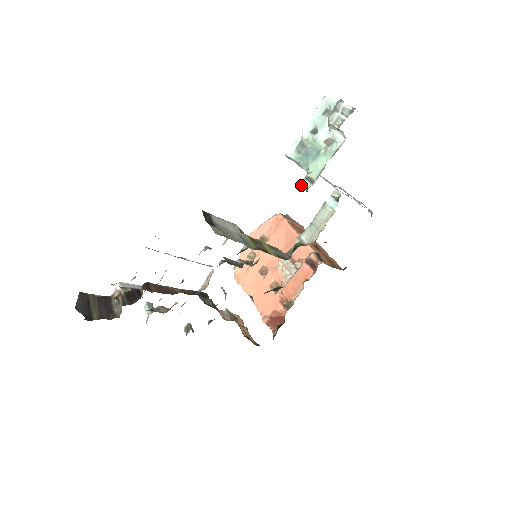
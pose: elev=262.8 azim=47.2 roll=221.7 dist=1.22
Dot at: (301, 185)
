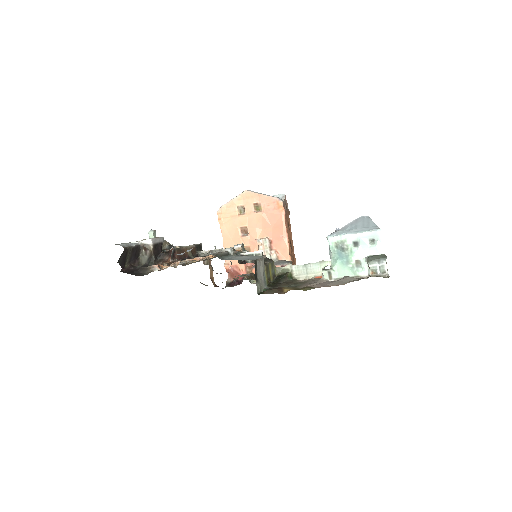
Dot at: (322, 272)
